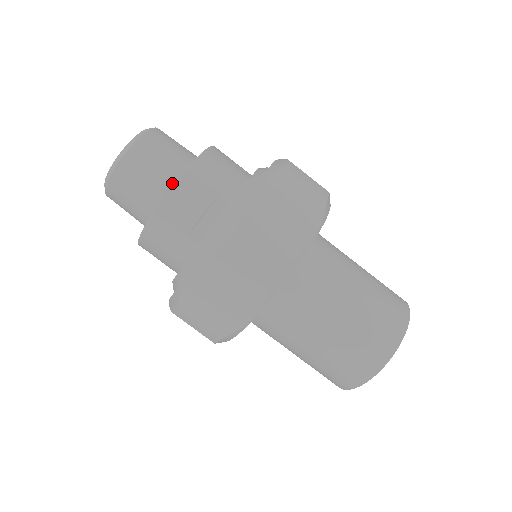
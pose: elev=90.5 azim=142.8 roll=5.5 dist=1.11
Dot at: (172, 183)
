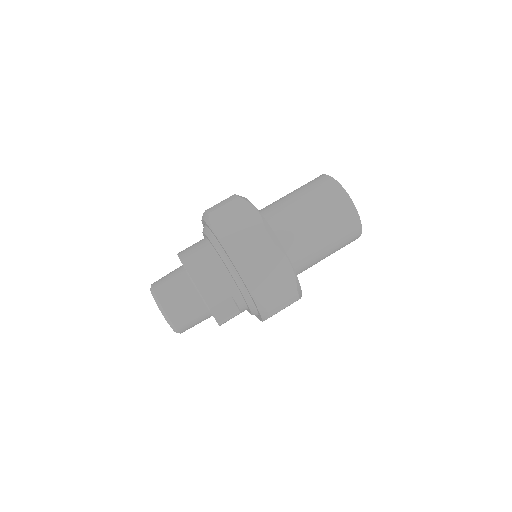
Dot at: (206, 310)
